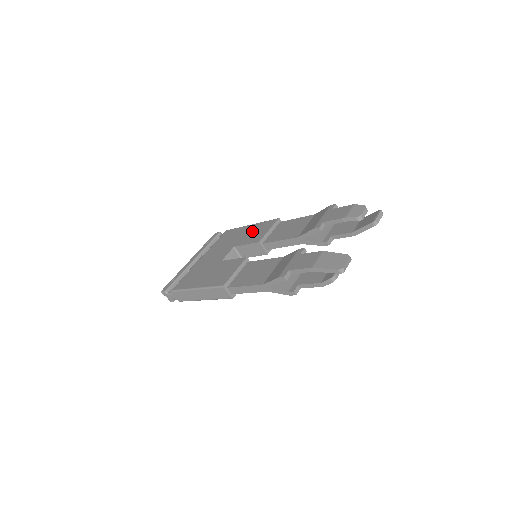
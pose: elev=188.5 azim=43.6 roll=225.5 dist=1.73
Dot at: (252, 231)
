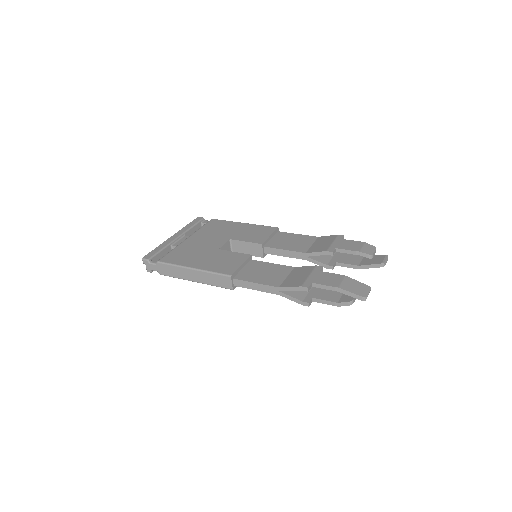
Dot at: (249, 230)
